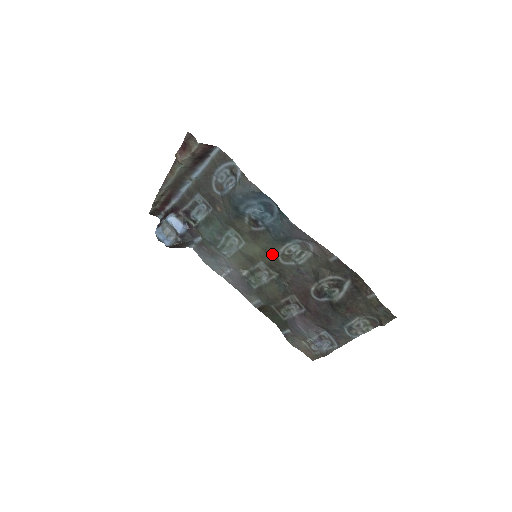
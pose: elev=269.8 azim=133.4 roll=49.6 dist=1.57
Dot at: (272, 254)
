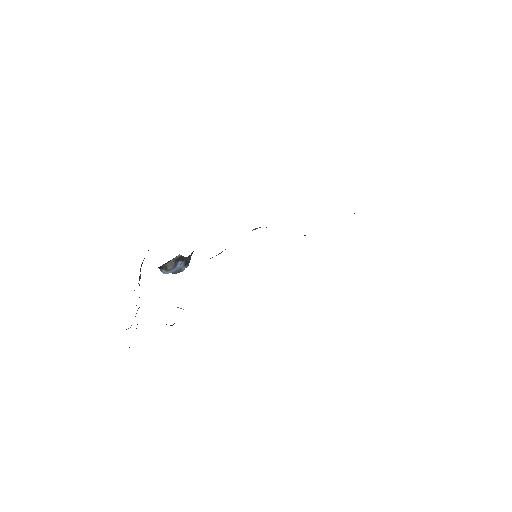
Dot at: occluded
